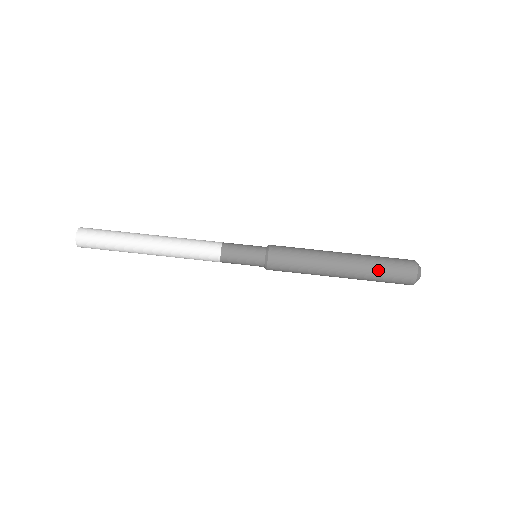
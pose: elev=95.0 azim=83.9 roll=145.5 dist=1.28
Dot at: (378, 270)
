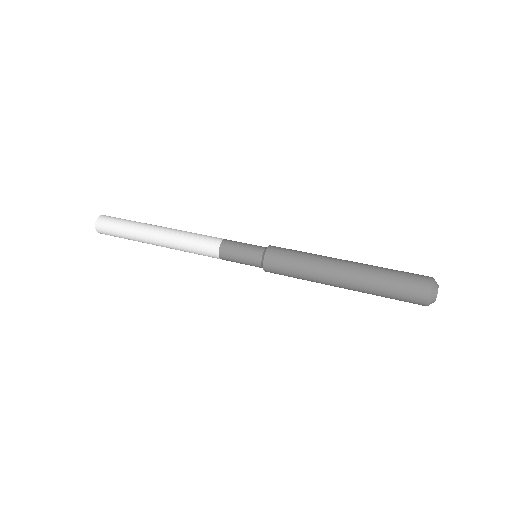
Dot at: (386, 269)
